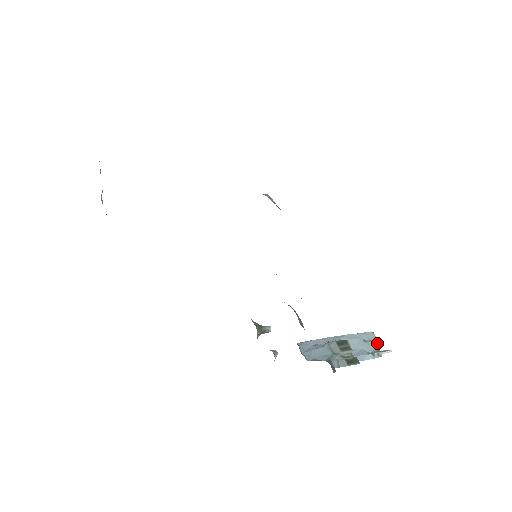
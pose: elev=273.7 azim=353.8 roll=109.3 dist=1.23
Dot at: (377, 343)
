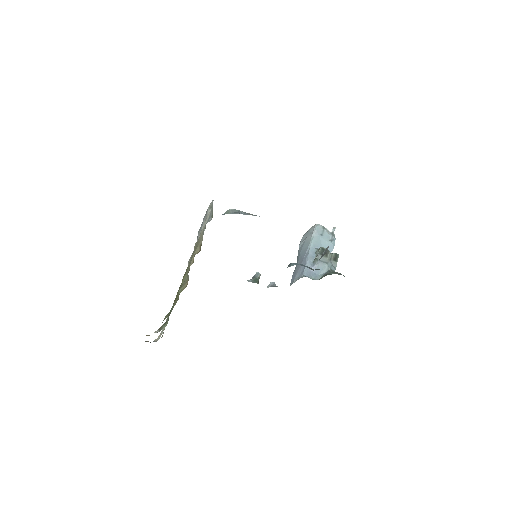
Dot at: (326, 229)
